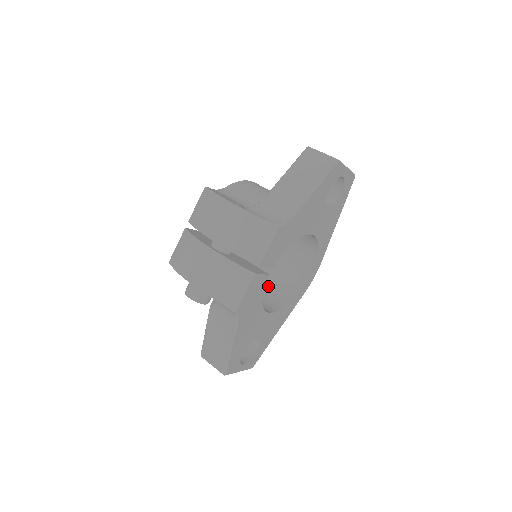
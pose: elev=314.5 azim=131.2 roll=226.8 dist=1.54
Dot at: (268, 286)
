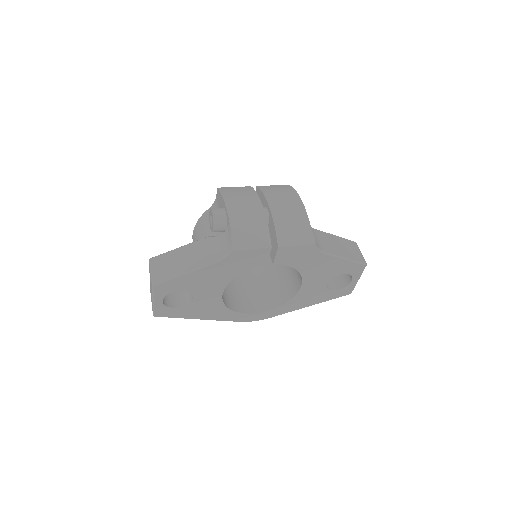
Dot at: (227, 287)
